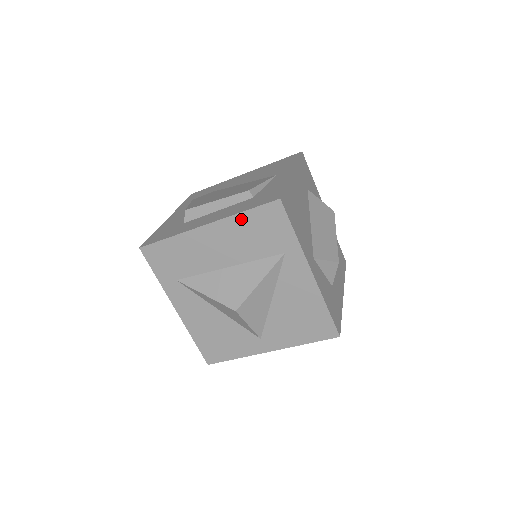
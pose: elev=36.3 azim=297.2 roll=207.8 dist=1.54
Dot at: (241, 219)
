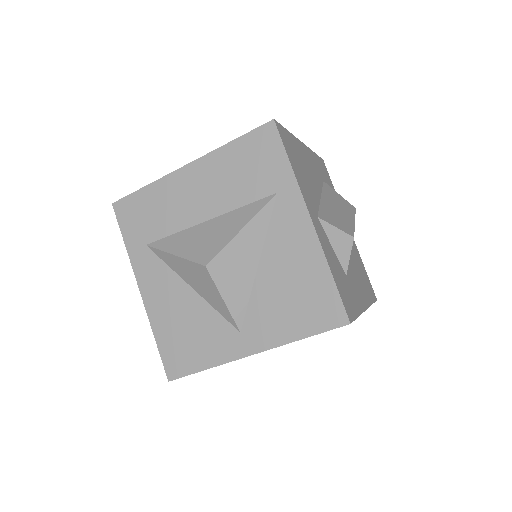
Dot at: (228, 152)
